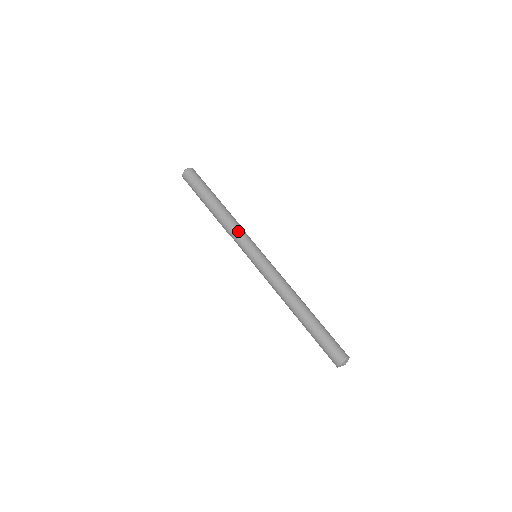
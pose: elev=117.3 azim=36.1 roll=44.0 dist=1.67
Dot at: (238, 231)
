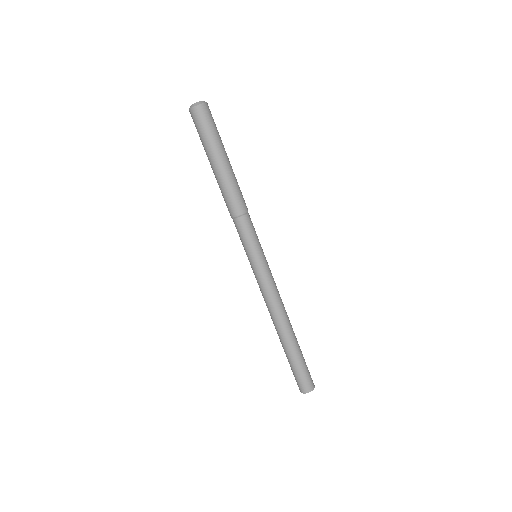
Dot at: (250, 220)
